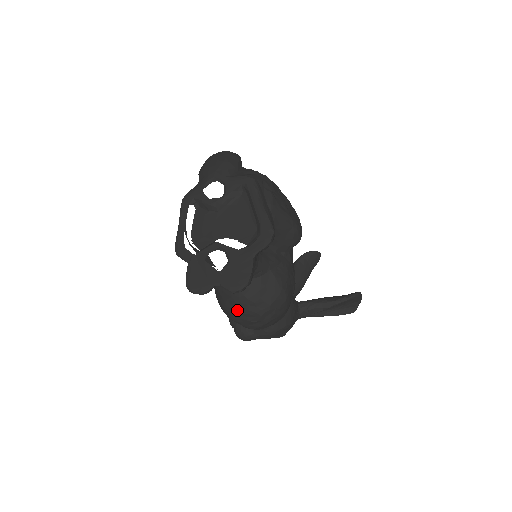
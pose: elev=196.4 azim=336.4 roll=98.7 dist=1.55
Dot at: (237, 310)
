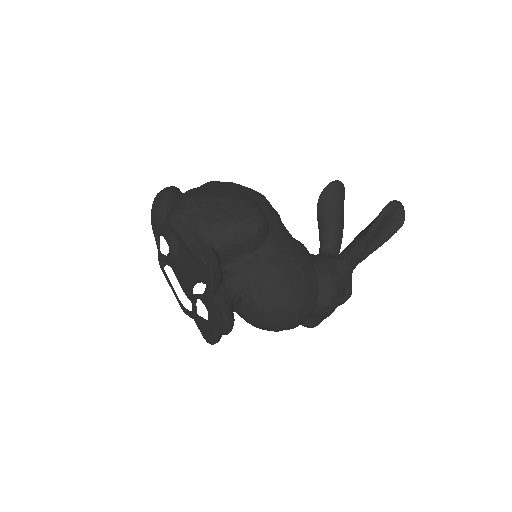
Dot at: (263, 327)
